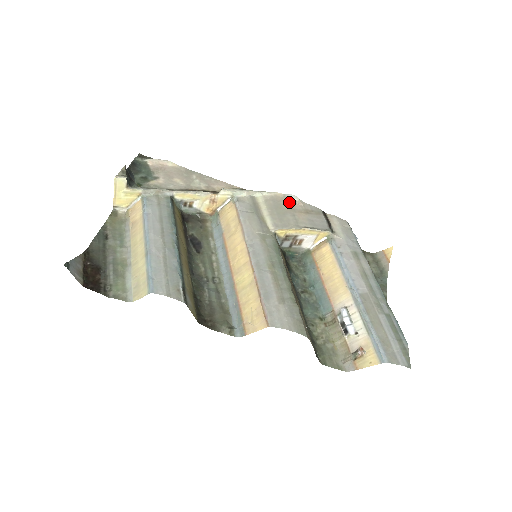
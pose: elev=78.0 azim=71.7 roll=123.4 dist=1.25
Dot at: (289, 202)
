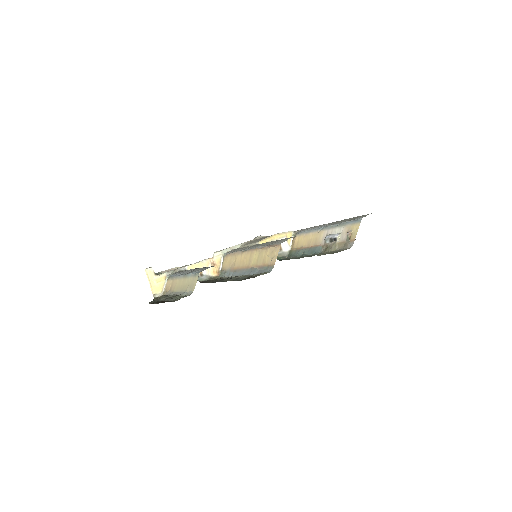
Dot at: (258, 238)
